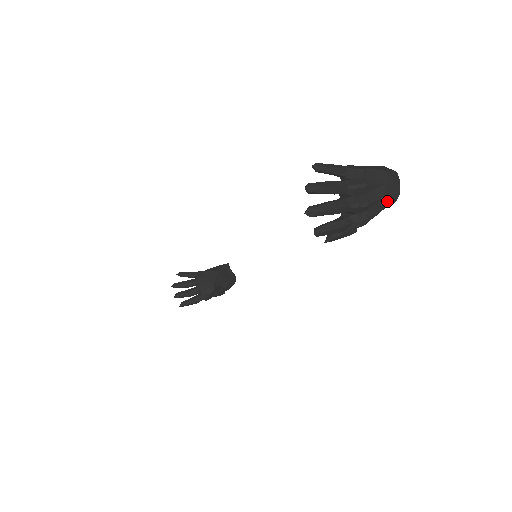
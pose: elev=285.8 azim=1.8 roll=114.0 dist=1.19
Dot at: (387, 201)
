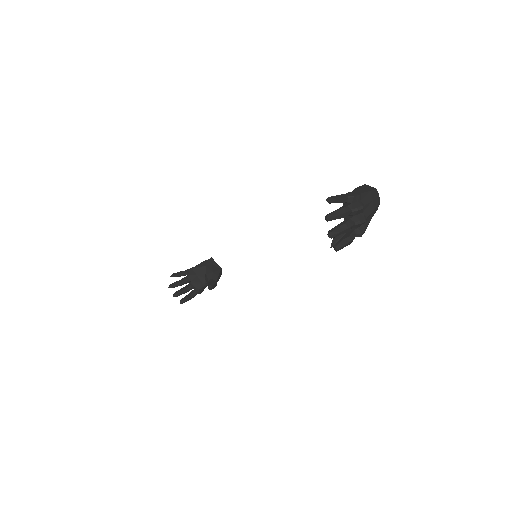
Dot at: (374, 212)
